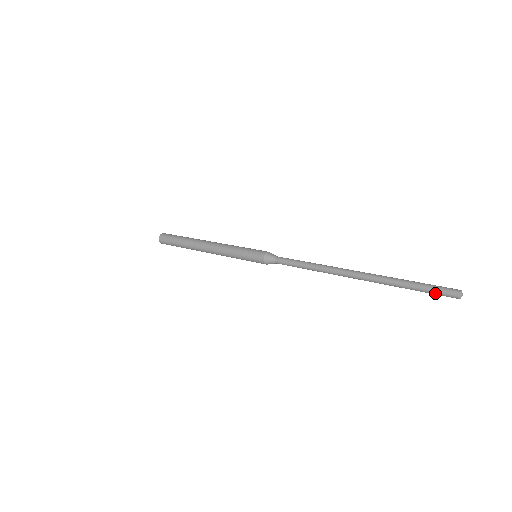
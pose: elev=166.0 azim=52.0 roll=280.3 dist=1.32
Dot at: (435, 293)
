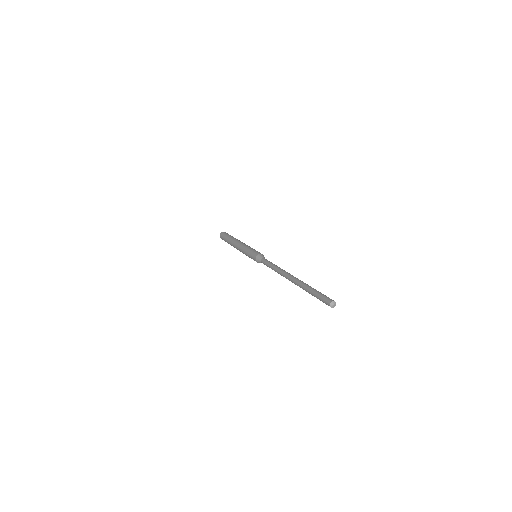
Dot at: (321, 298)
